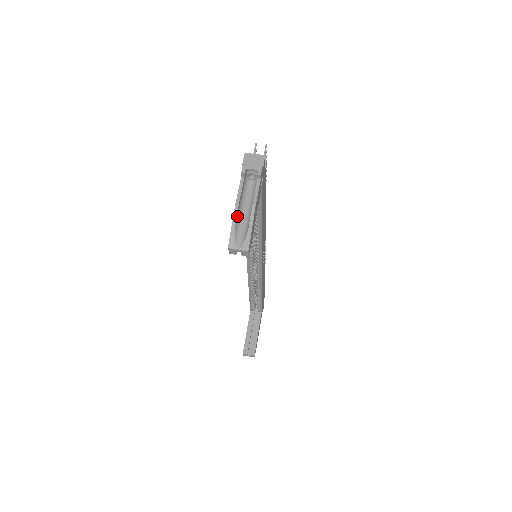
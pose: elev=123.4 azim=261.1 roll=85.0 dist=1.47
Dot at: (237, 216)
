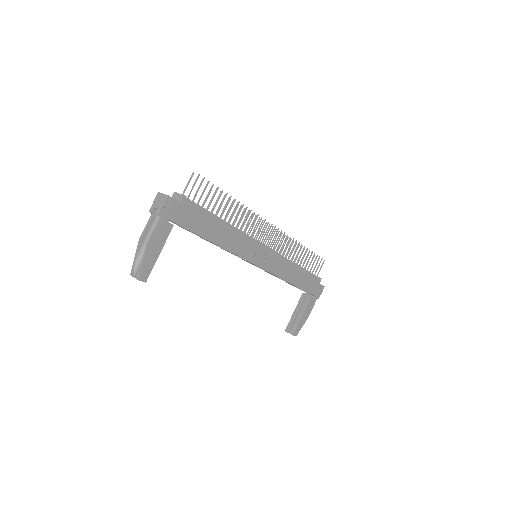
Dot at: (140, 249)
